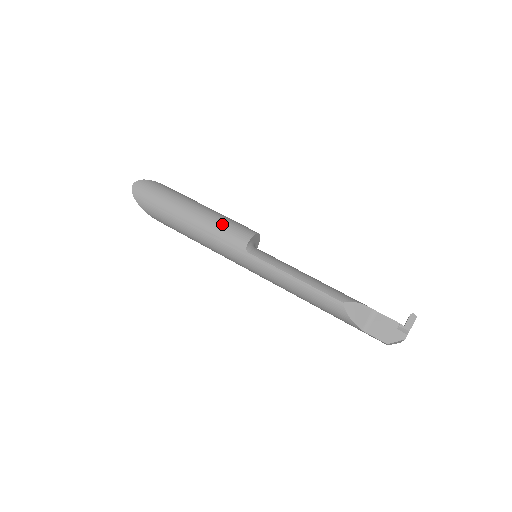
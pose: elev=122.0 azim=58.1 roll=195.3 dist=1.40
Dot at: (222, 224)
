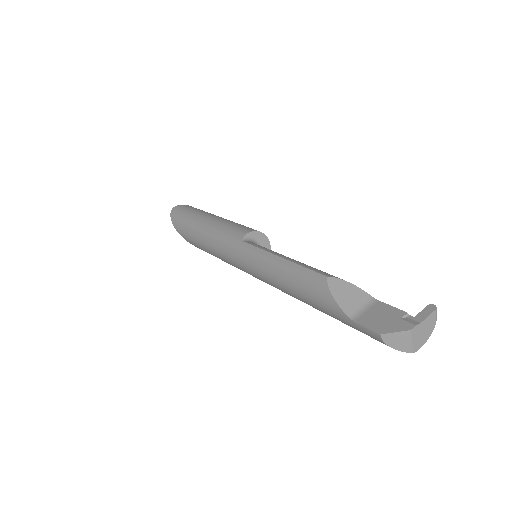
Dot at: (231, 224)
